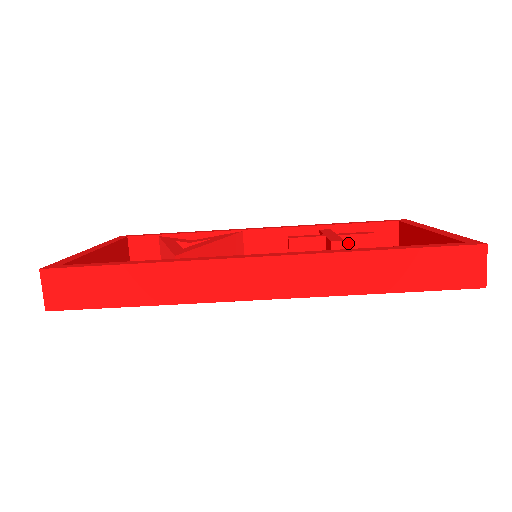
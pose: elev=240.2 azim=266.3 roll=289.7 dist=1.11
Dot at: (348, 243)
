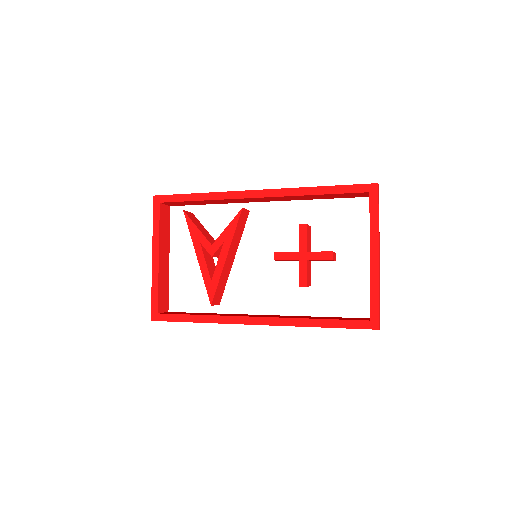
Dot at: (315, 260)
